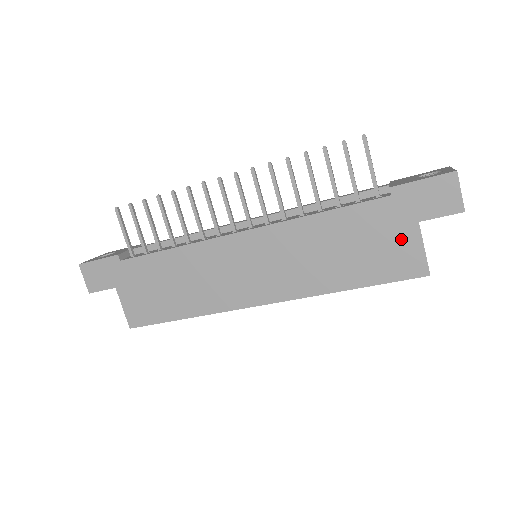
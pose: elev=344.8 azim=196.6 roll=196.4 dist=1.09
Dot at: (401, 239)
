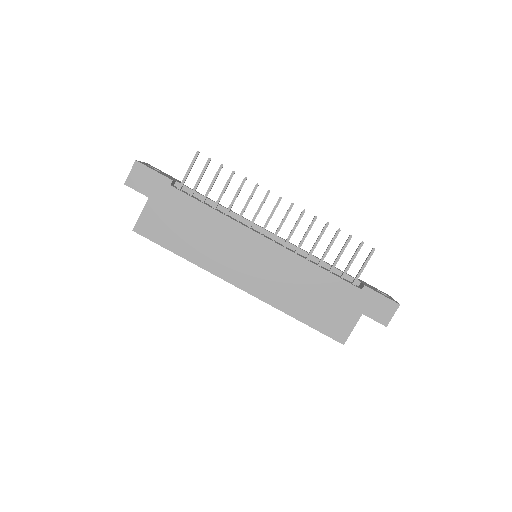
Dot at: (347, 315)
